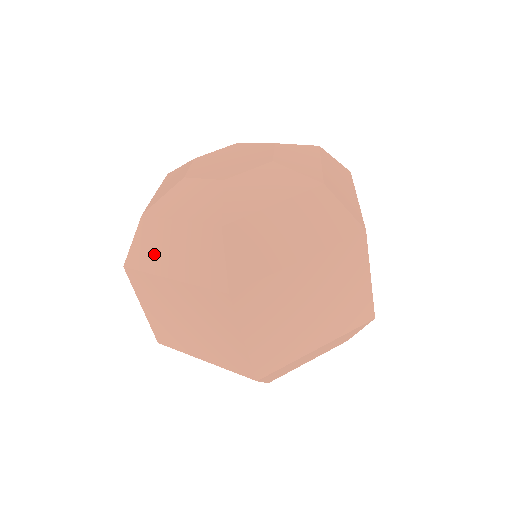
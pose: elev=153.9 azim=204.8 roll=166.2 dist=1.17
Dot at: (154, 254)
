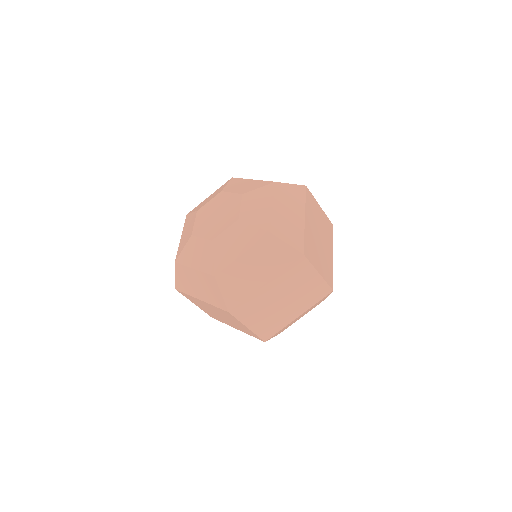
Dot at: occluded
